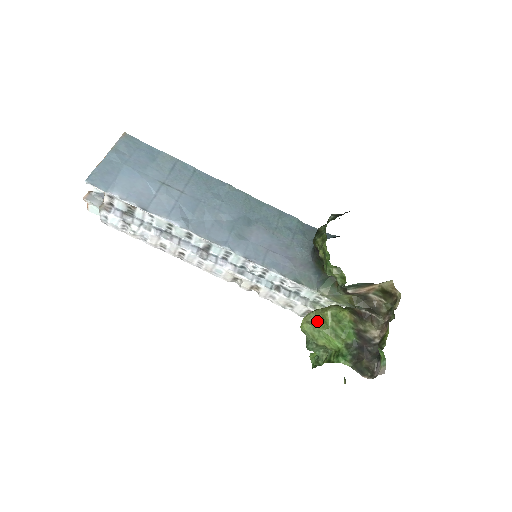
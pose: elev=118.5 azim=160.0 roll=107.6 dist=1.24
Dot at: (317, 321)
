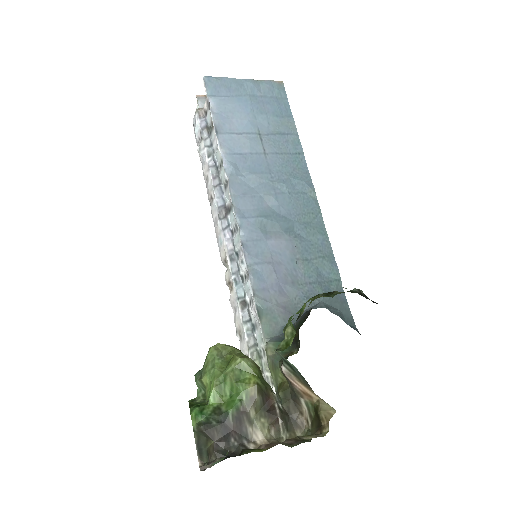
Dot at: (225, 358)
